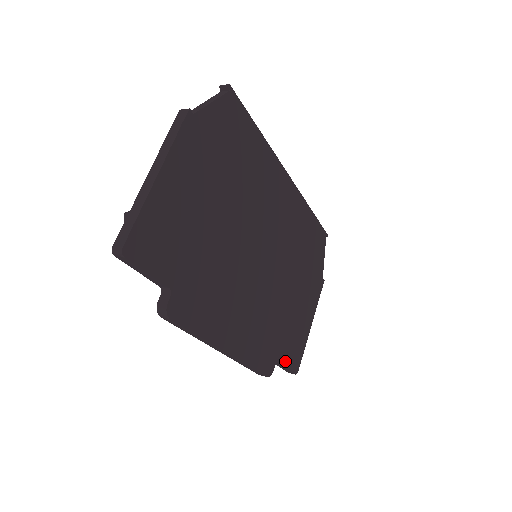
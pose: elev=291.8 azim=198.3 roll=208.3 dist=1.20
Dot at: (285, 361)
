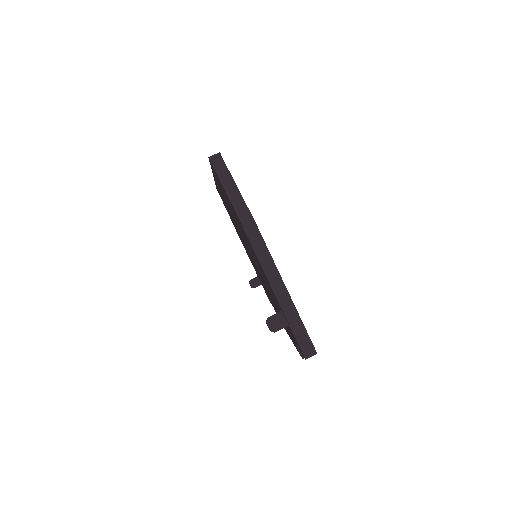
Dot at: occluded
